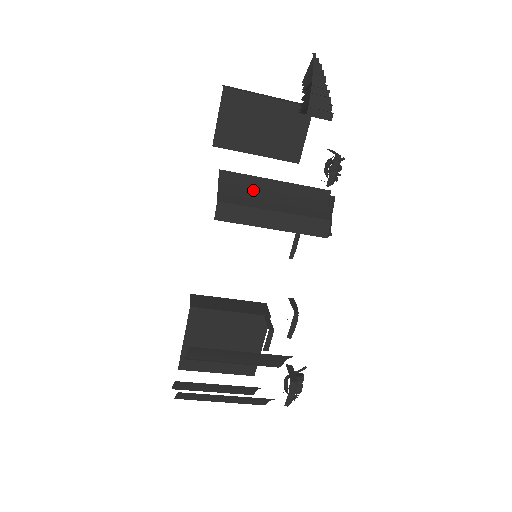
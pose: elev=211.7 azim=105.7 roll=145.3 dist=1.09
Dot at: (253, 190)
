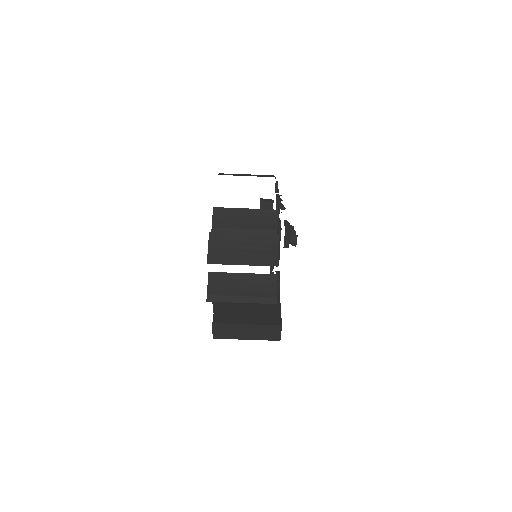
Dot at: occluded
